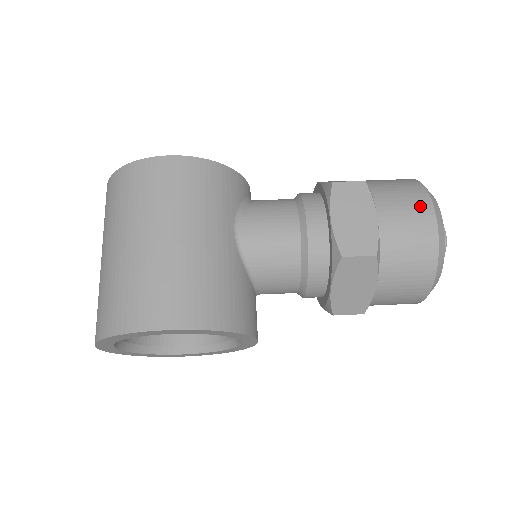
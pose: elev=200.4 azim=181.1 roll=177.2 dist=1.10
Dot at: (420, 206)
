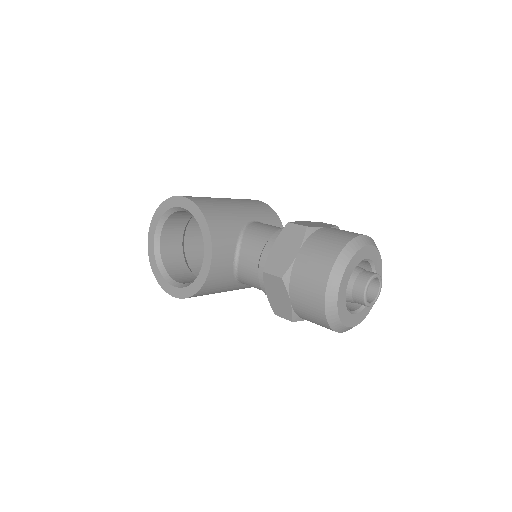
Dot at: occluded
